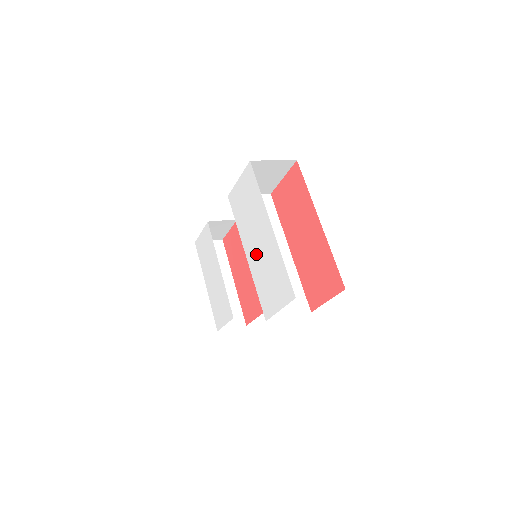
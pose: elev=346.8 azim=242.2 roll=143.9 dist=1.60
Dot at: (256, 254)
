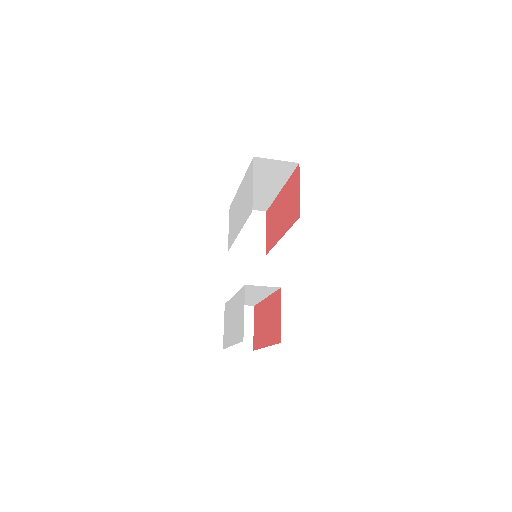
Dot at: (240, 214)
